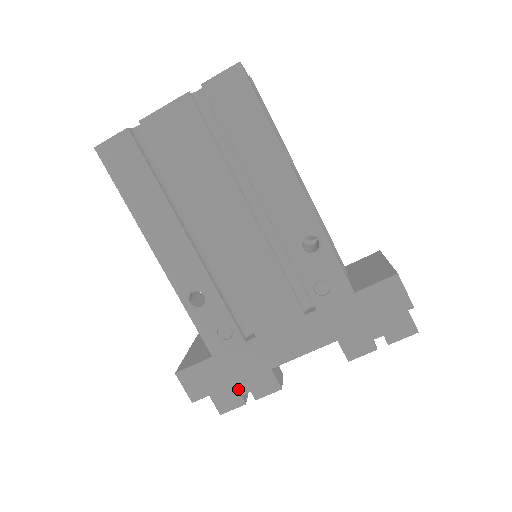
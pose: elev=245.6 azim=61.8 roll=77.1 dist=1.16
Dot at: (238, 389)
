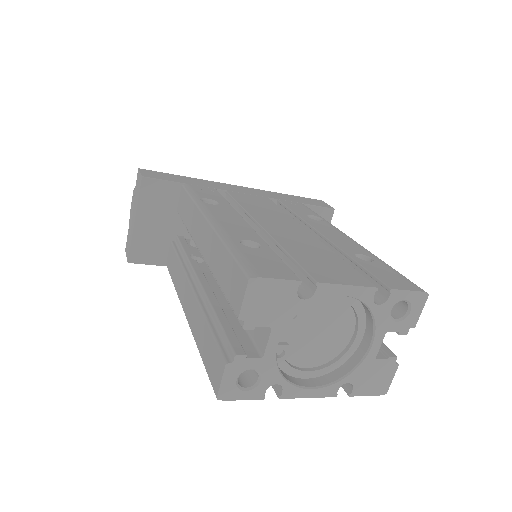
Dot at: occluded
